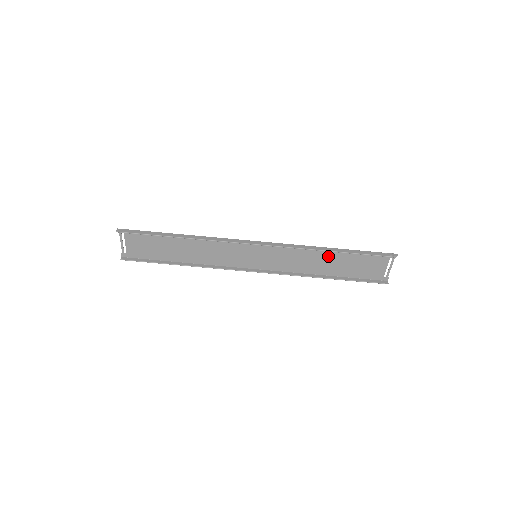
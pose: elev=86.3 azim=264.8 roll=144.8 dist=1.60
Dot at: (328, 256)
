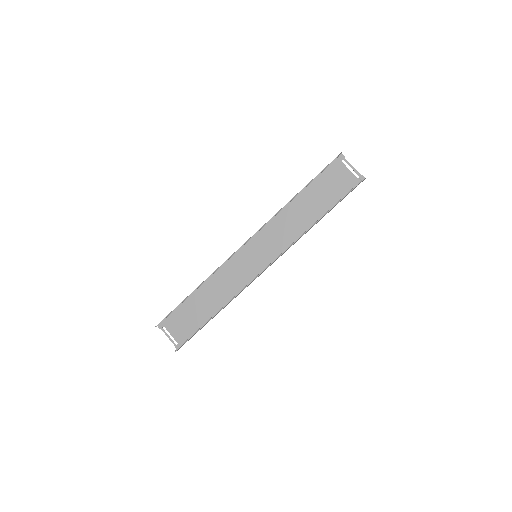
Dot at: (301, 205)
